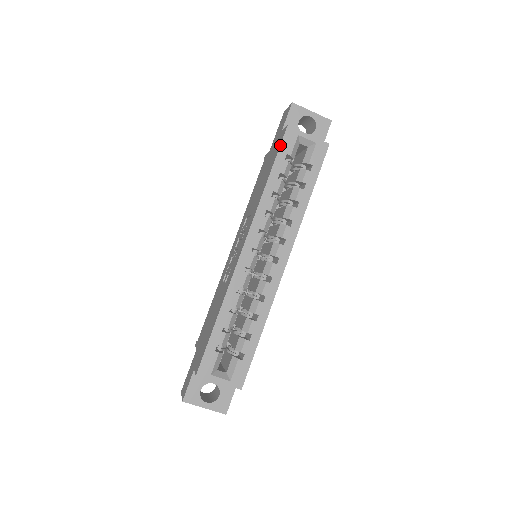
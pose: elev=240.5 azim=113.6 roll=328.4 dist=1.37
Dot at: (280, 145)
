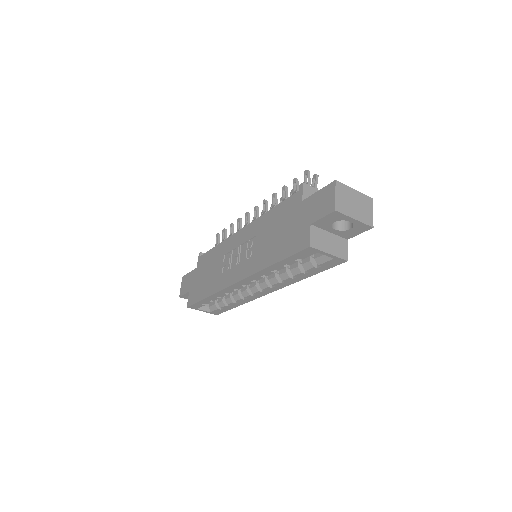
Dot at: (295, 254)
